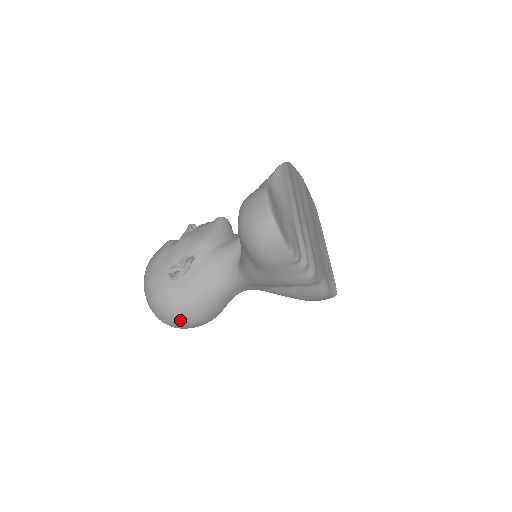
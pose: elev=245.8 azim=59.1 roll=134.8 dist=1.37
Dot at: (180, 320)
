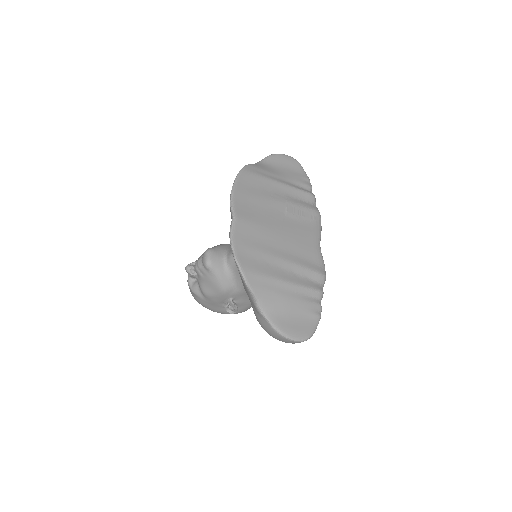
Dot at: occluded
